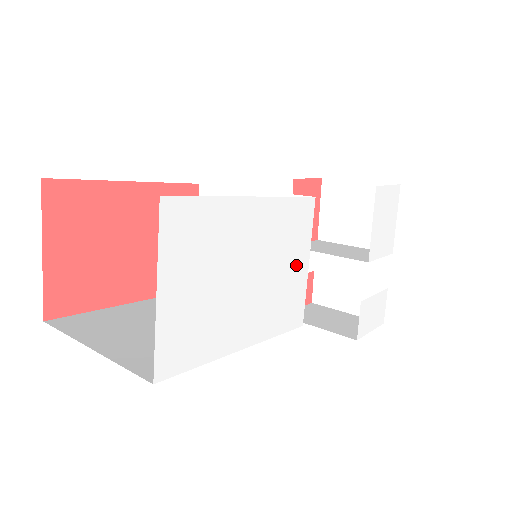
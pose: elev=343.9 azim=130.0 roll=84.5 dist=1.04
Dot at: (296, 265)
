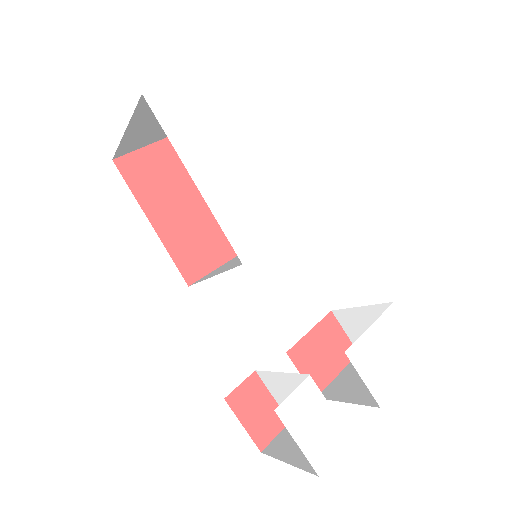
Dot at: (279, 216)
